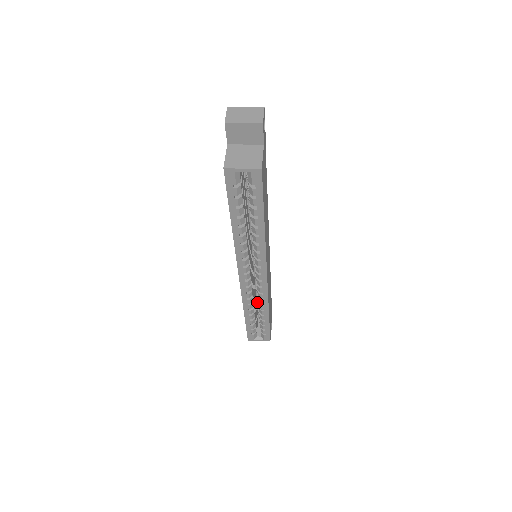
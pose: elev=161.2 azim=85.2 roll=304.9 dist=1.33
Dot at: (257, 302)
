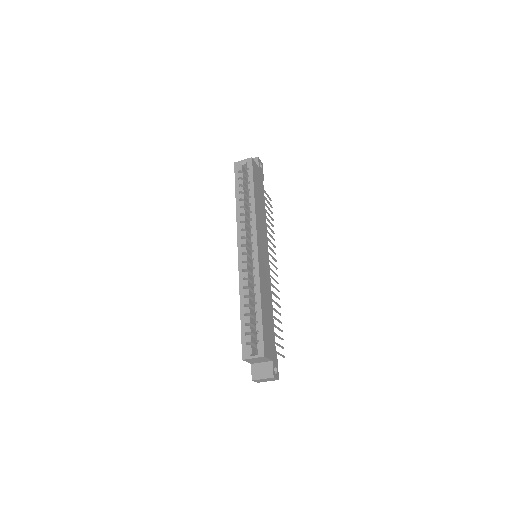
Dot at: occluded
